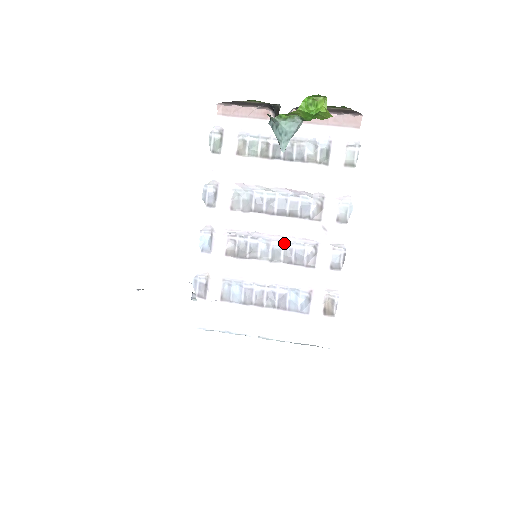
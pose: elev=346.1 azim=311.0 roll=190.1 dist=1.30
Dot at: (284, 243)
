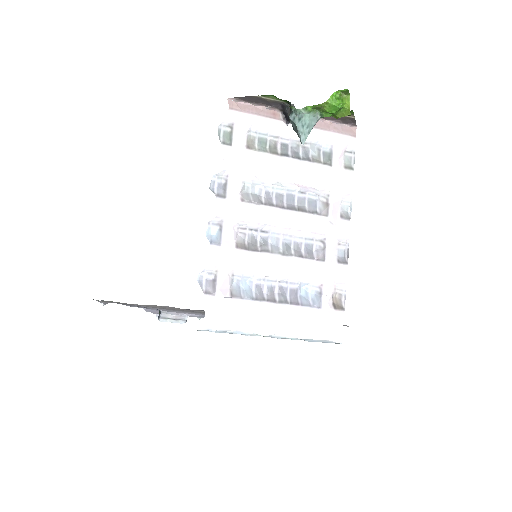
Dot at: (294, 237)
